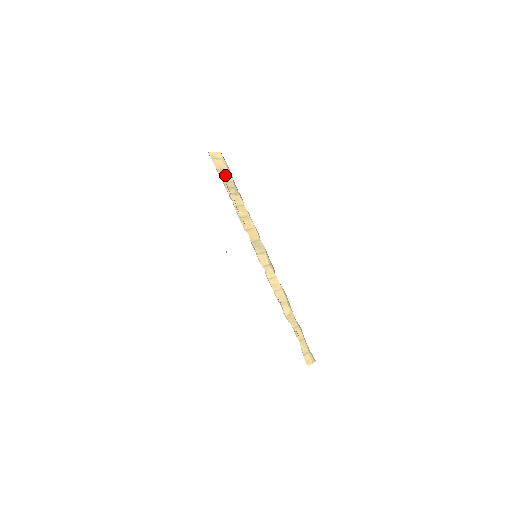
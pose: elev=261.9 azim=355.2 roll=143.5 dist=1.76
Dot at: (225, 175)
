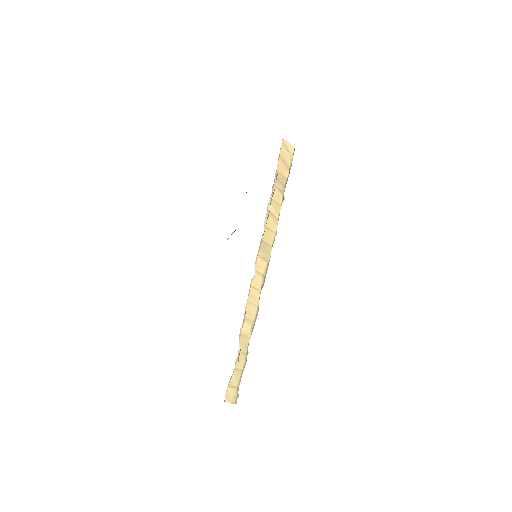
Dot at: (283, 167)
